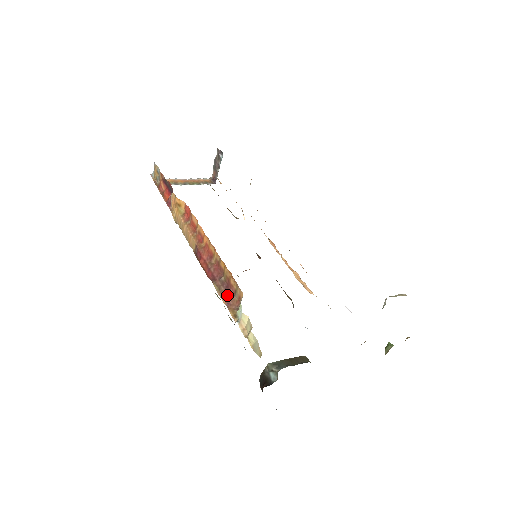
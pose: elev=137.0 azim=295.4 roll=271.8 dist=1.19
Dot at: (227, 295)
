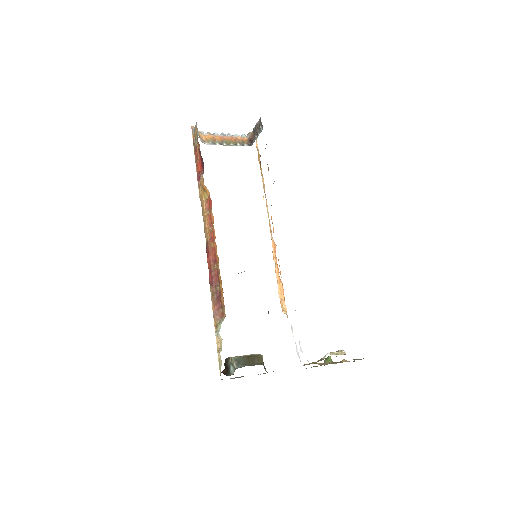
Dot at: (216, 305)
